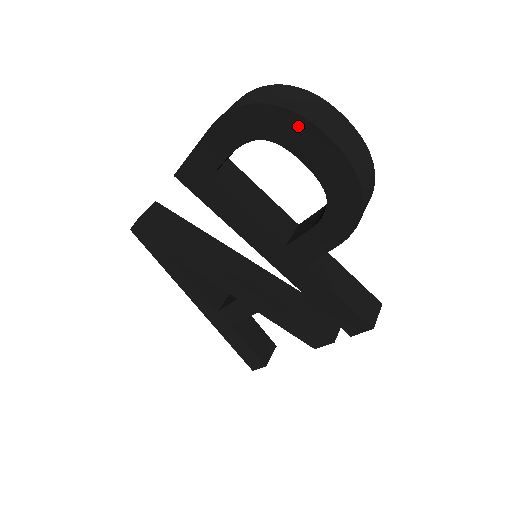
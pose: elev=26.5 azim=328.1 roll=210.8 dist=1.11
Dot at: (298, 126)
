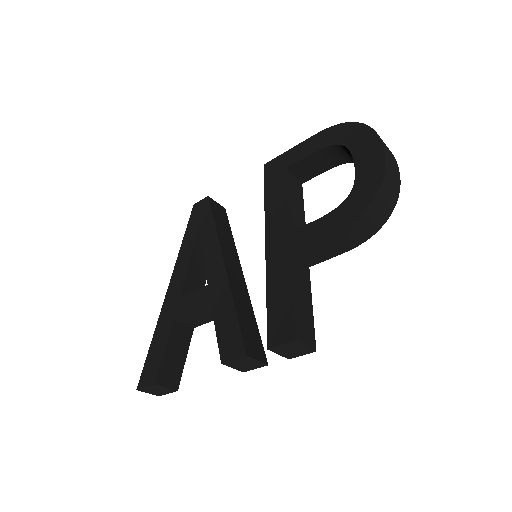
Dot at: (369, 138)
